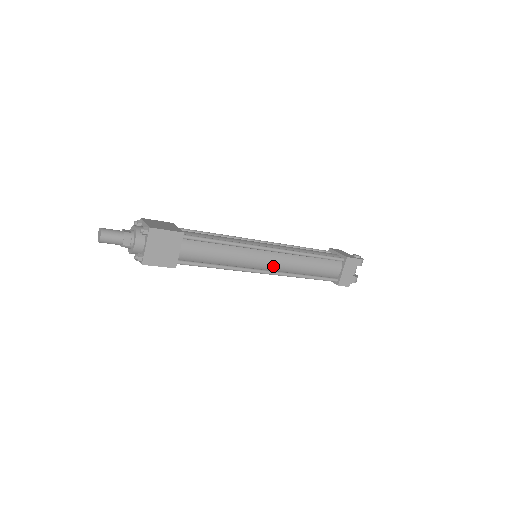
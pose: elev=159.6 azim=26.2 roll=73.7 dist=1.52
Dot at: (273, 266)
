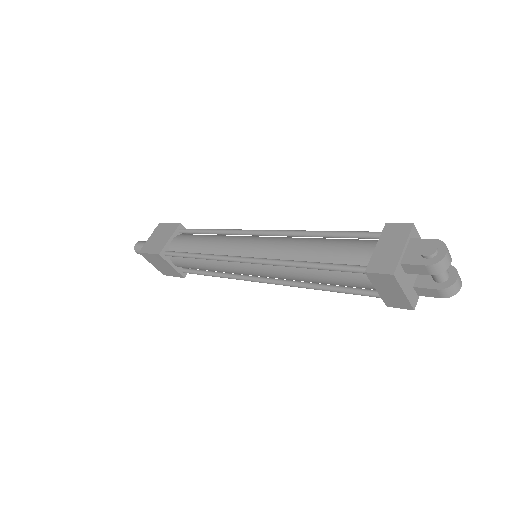
Dot at: (266, 276)
